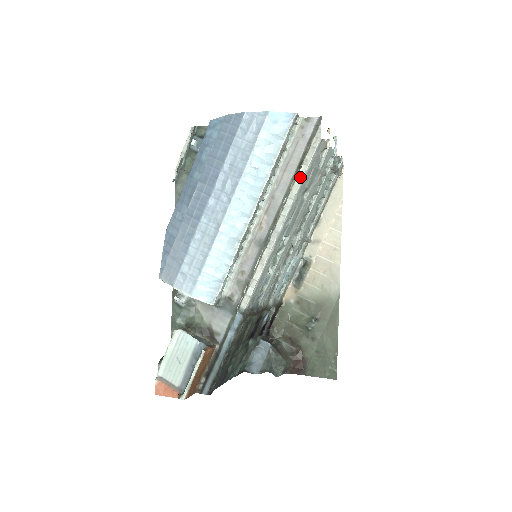
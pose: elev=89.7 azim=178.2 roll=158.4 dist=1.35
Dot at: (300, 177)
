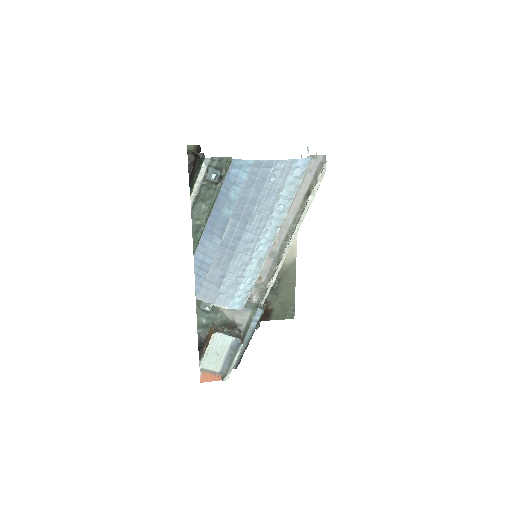
Dot at: (309, 204)
